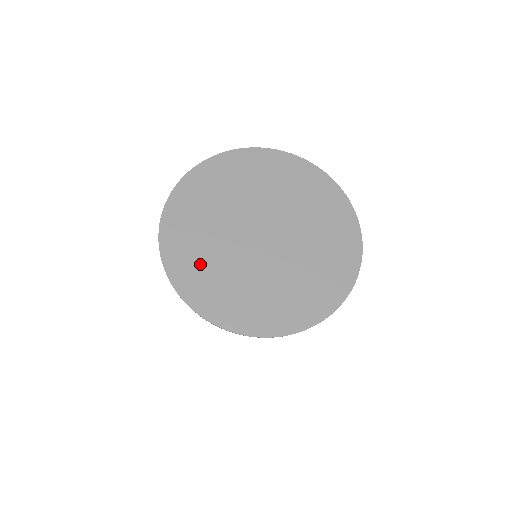
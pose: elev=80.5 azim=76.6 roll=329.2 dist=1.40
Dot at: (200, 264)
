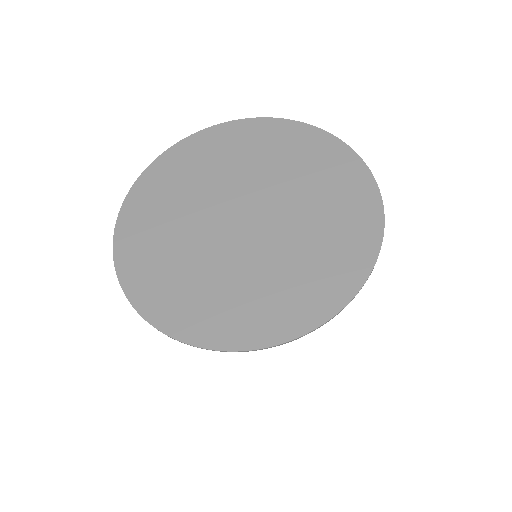
Dot at: (157, 214)
